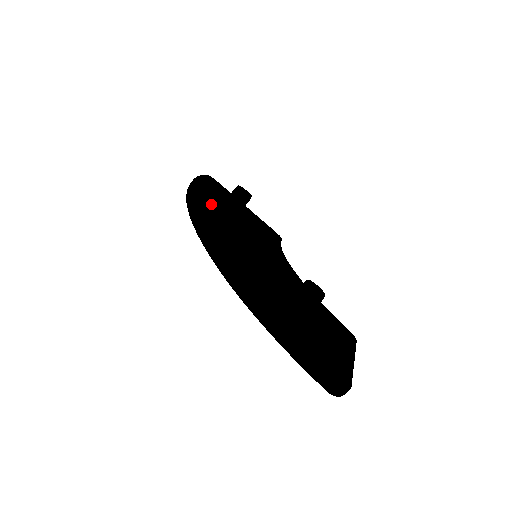
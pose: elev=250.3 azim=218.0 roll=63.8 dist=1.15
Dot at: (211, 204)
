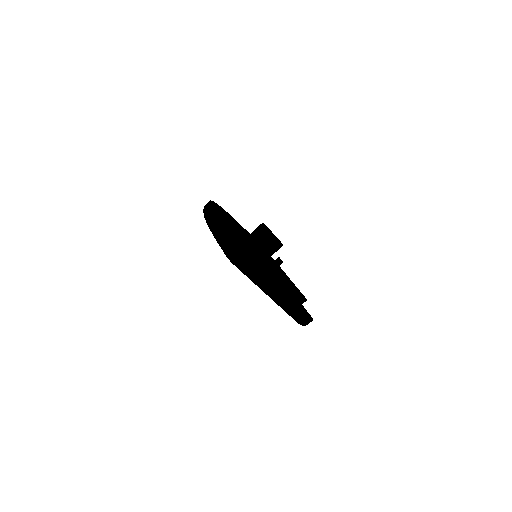
Dot at: occluded
